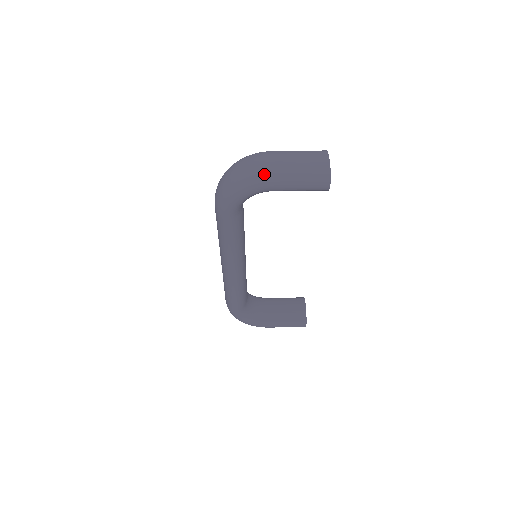
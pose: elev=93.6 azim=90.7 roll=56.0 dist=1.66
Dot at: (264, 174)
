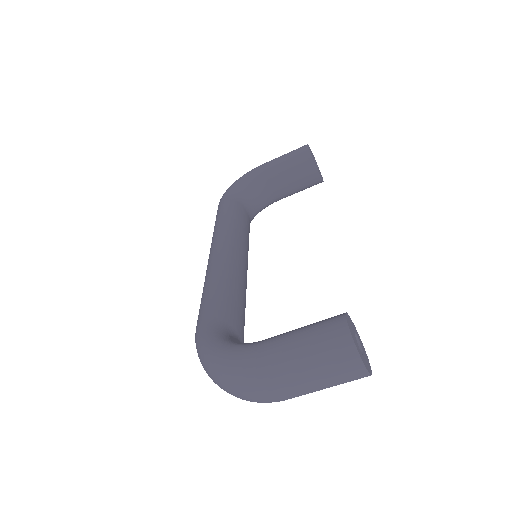
Dot at: occluded
